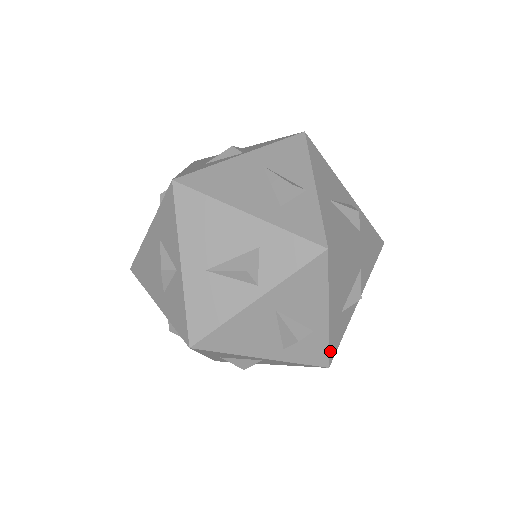
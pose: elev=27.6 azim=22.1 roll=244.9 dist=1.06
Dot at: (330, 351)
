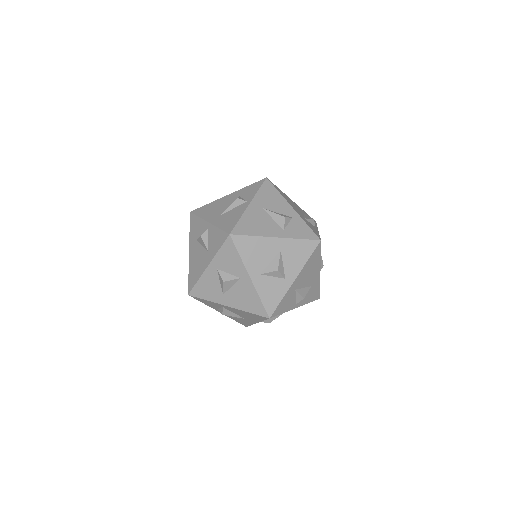
Dot at: (313, 231)
